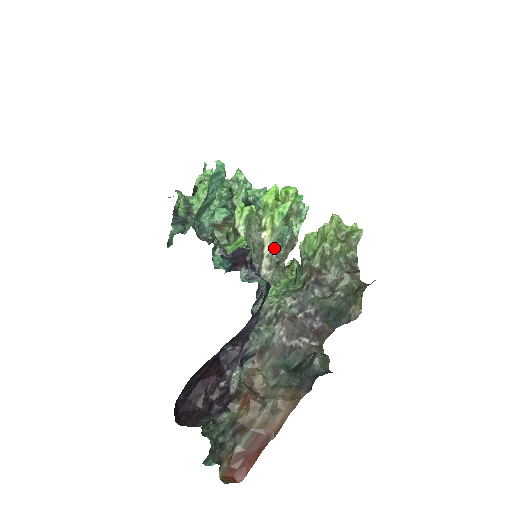
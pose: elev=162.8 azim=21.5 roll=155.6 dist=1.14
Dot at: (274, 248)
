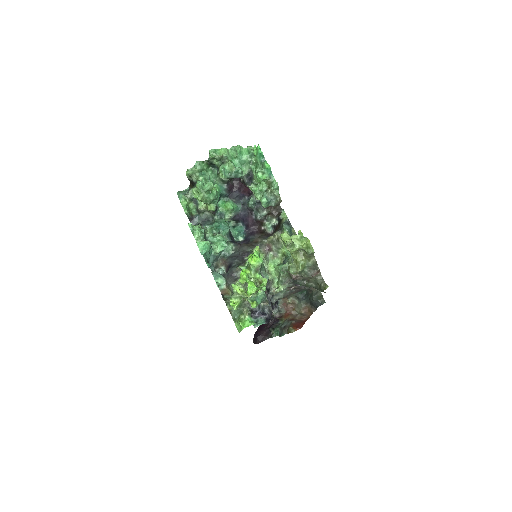
Dot at: occluded
